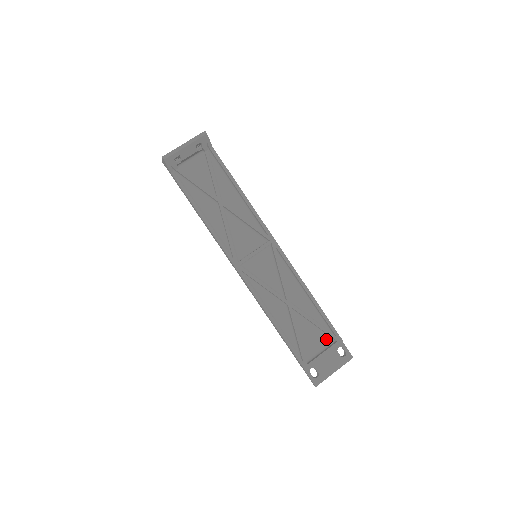
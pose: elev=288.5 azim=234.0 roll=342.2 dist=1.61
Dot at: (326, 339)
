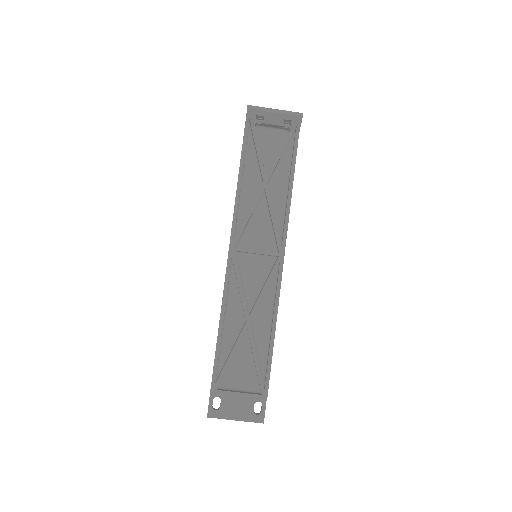
Dot at: (254, 384)
